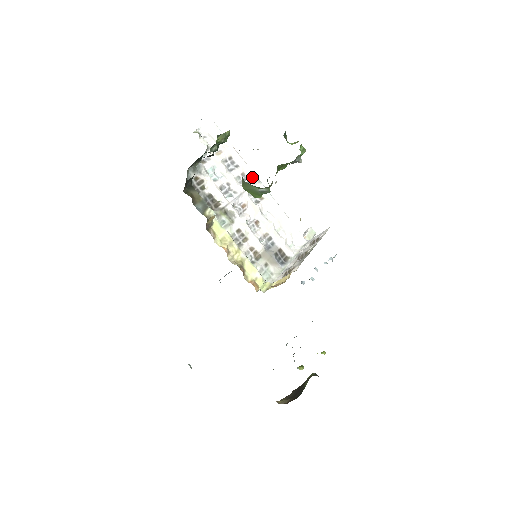
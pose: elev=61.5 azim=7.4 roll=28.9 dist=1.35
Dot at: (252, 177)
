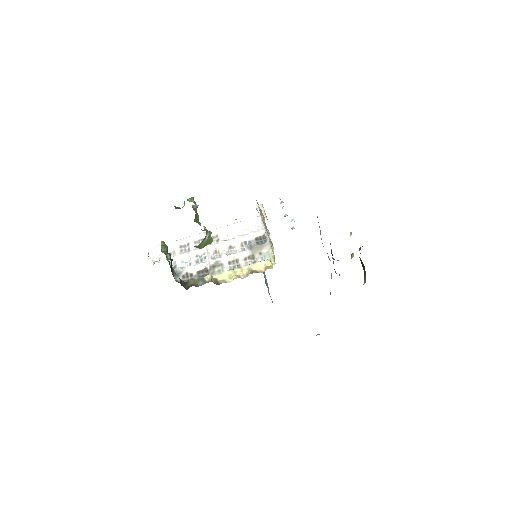
Dot at: (200, 237)
